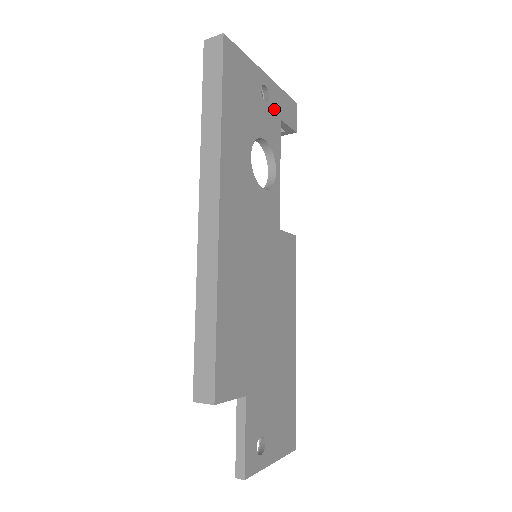
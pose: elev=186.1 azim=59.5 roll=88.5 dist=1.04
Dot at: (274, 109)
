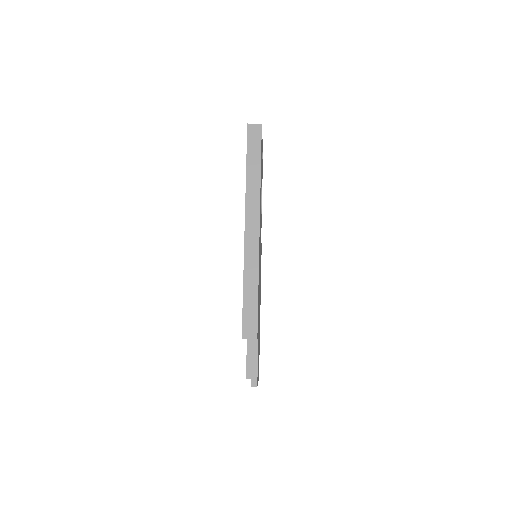
Dot at: (262, 166)
